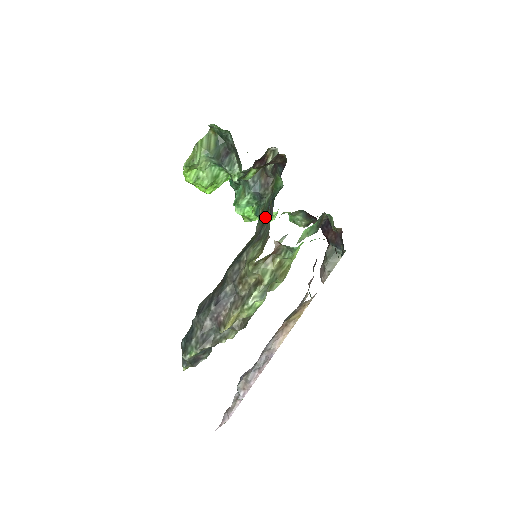
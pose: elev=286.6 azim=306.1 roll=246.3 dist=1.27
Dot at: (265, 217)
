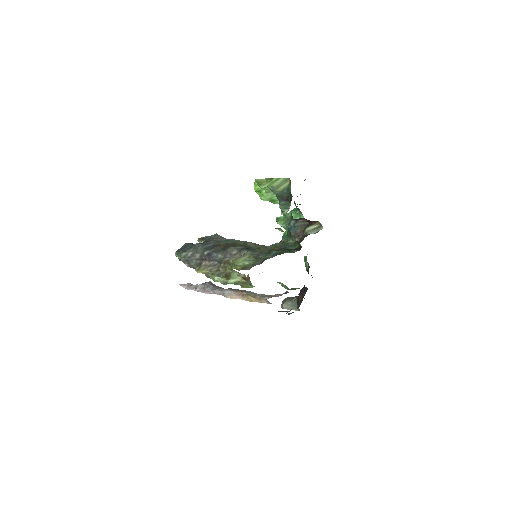
Dot at: (273, 251)
